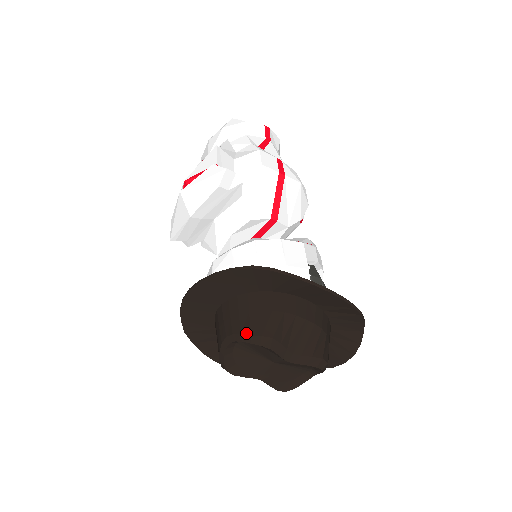
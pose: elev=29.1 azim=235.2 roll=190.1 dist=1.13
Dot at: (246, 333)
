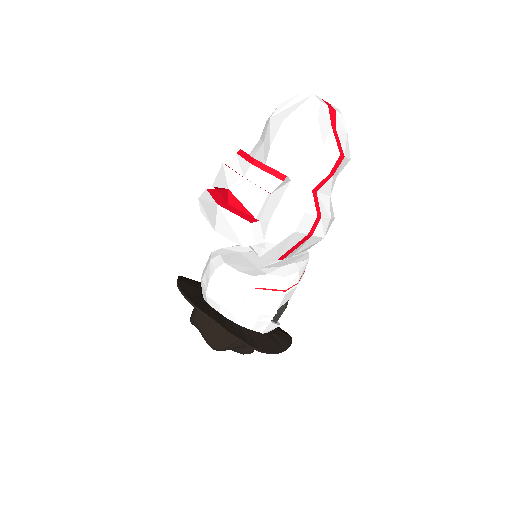
Dot at: (208, 339)
